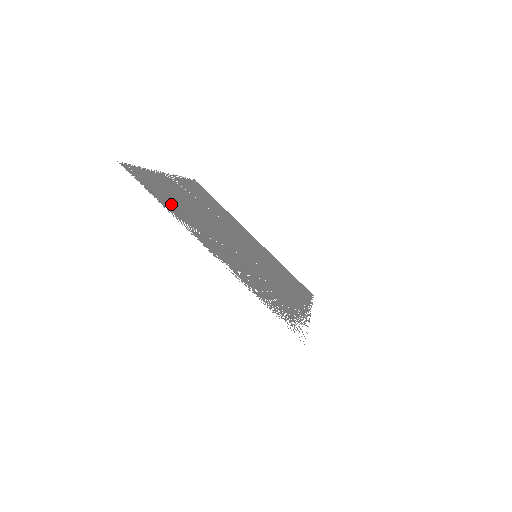
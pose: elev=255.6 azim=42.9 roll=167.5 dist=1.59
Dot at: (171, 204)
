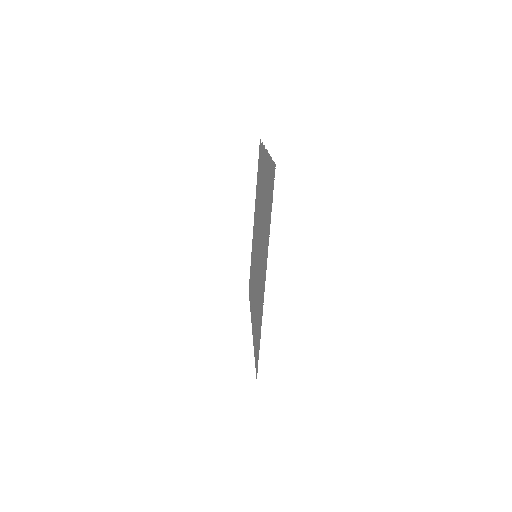
Dot at: occluded
